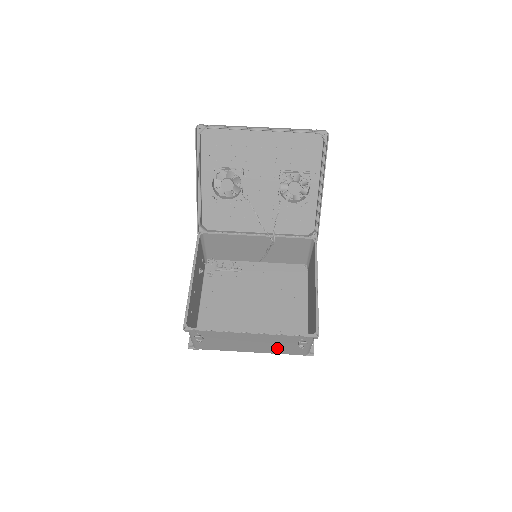
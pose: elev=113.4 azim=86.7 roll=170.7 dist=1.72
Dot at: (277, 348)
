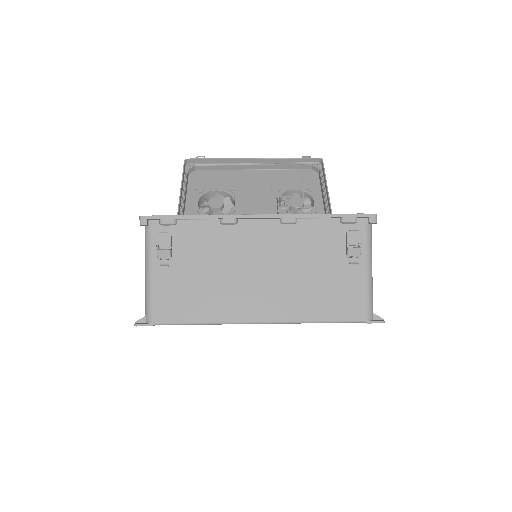
Dot at: (310, 290)
